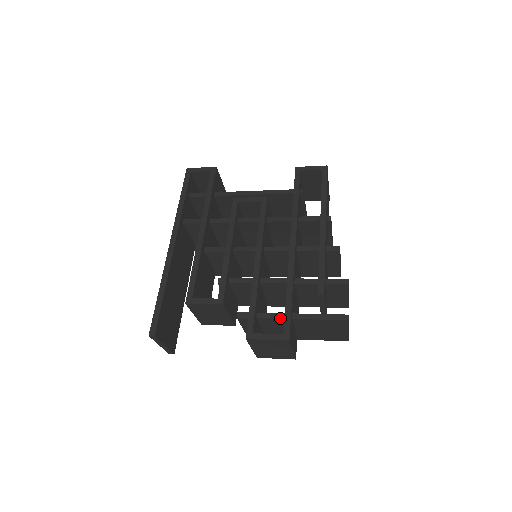
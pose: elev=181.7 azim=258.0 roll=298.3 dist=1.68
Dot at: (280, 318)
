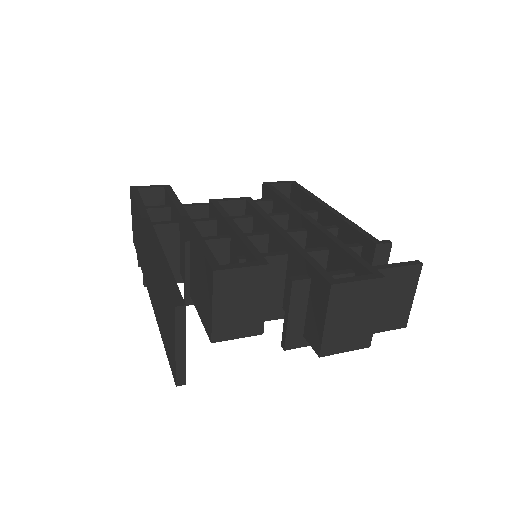
Dot at: (348, 273)
